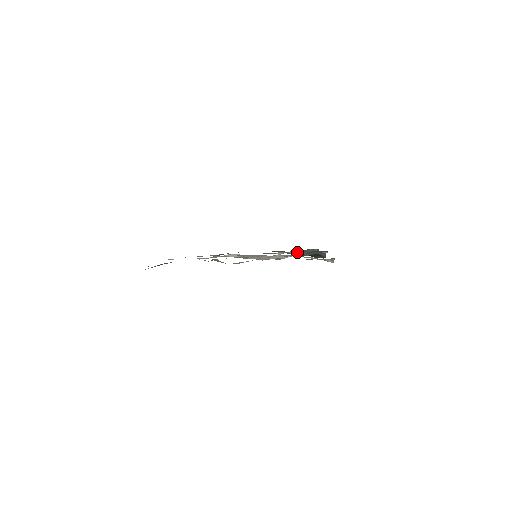
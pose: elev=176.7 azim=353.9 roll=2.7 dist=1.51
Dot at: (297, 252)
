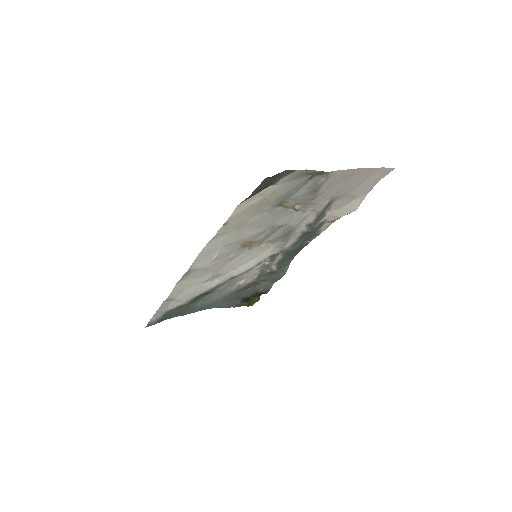
Dot at: (237, 297)
